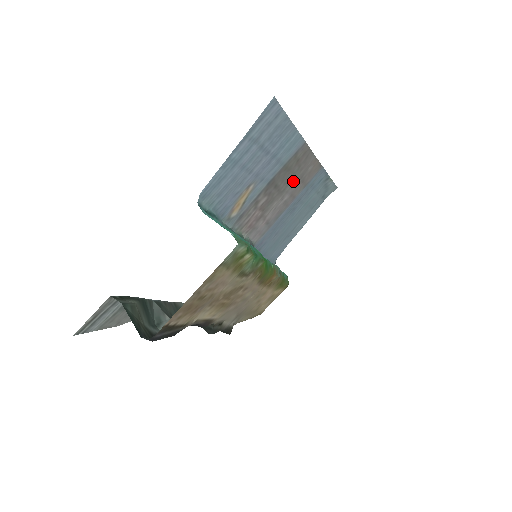
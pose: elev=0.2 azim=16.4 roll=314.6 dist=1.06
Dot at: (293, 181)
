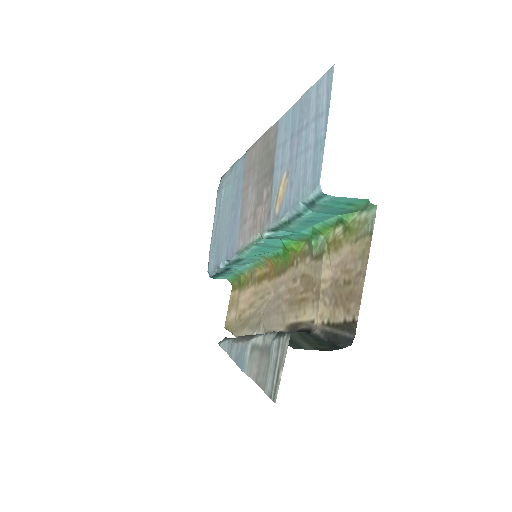
Dot at: (256, 169)
